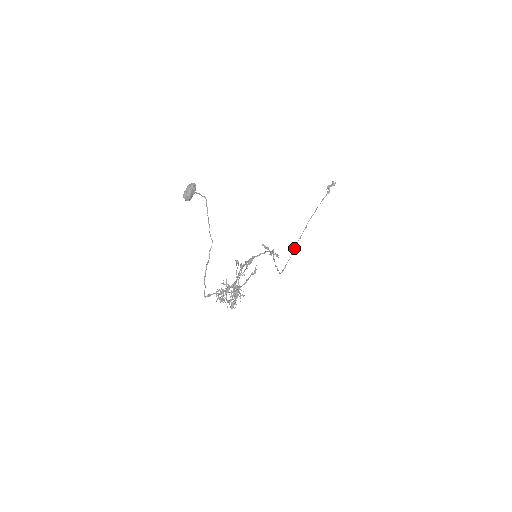
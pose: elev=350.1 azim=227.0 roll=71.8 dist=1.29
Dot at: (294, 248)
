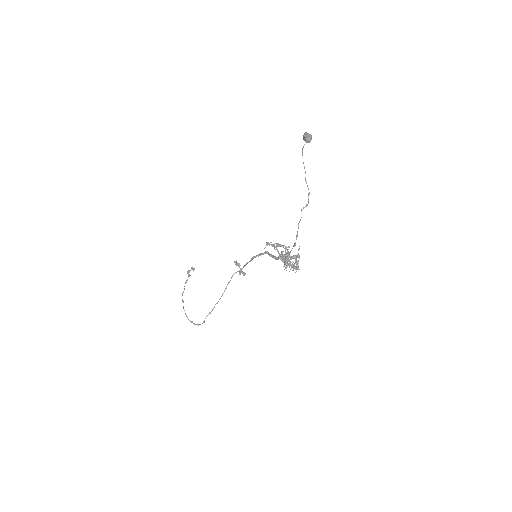
Dot at: occluded
